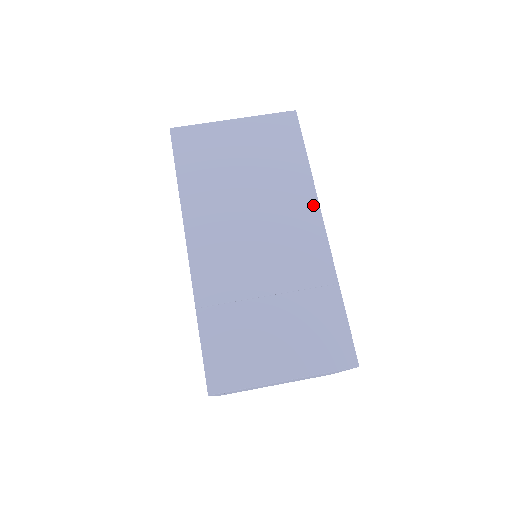
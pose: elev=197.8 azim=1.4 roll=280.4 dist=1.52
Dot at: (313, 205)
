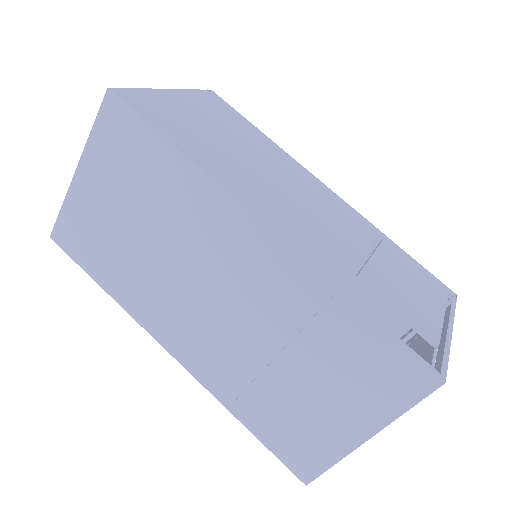
Dot at: (229, 207)
